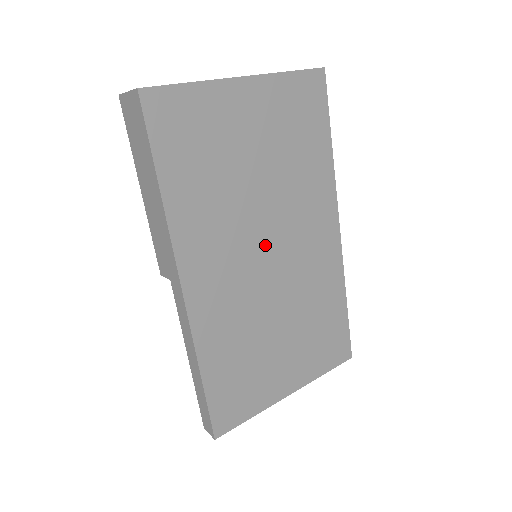
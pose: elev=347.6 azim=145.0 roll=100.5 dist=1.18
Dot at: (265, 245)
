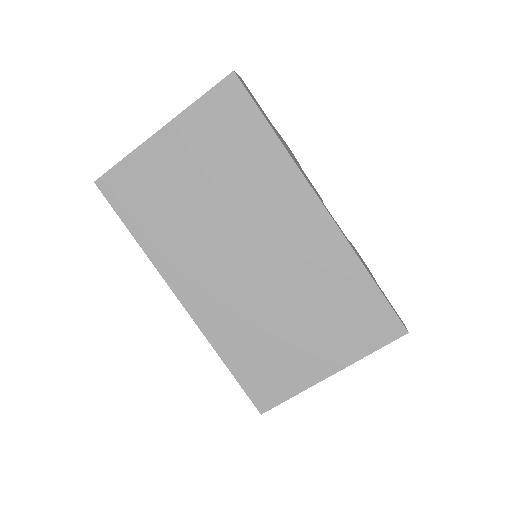
Dot at: (240, 250)
